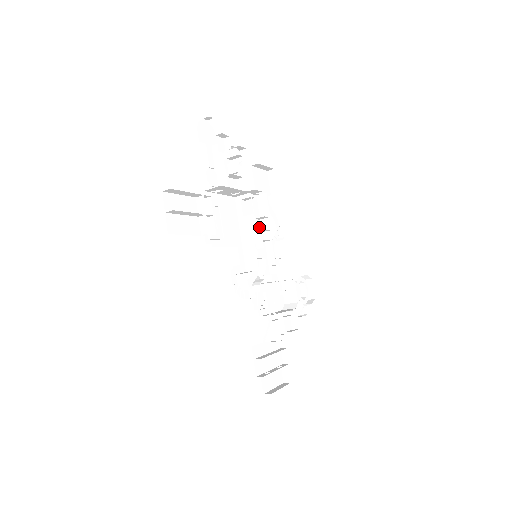
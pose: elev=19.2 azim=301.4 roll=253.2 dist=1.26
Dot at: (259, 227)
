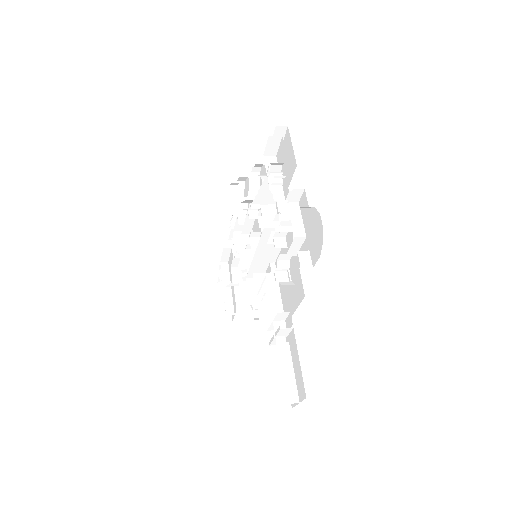
Dot at: (258, 216)
